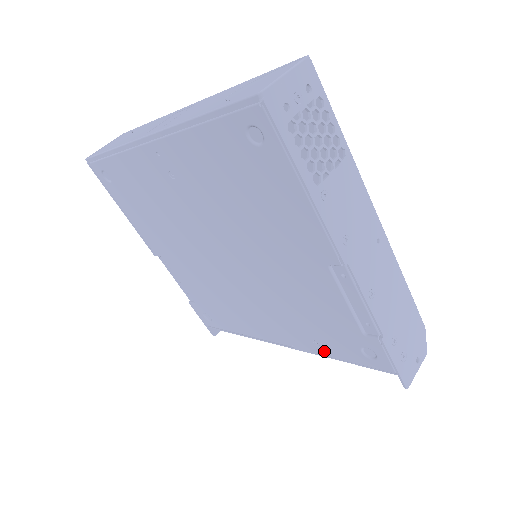
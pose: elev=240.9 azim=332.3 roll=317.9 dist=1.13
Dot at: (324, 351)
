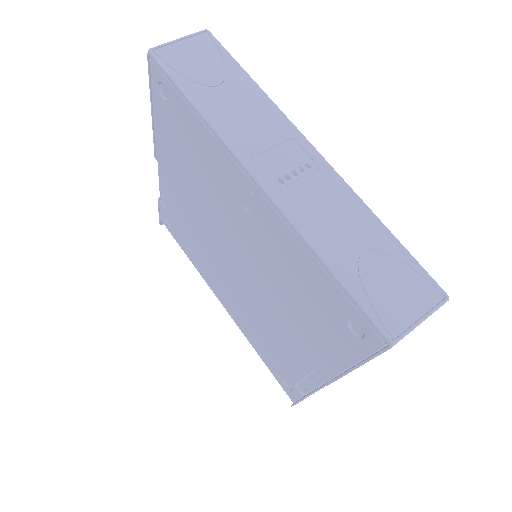
Dot at: (255, 346)
